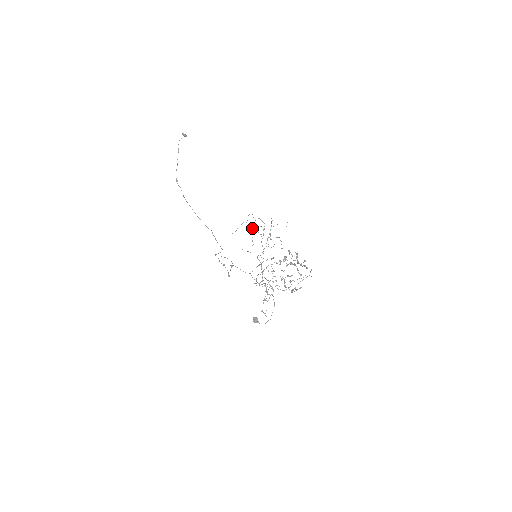
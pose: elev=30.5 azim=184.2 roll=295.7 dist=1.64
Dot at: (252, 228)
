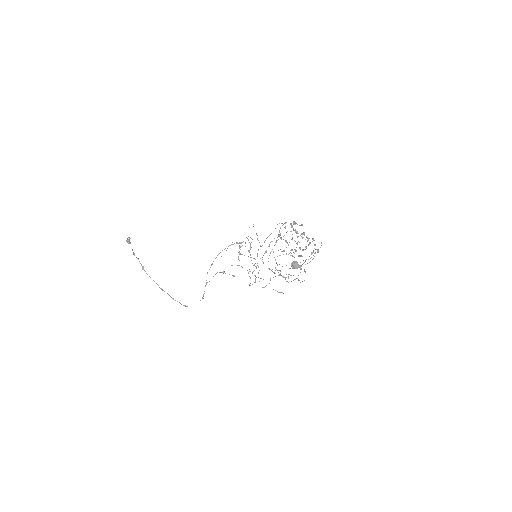
Dot at: (239, 246)
